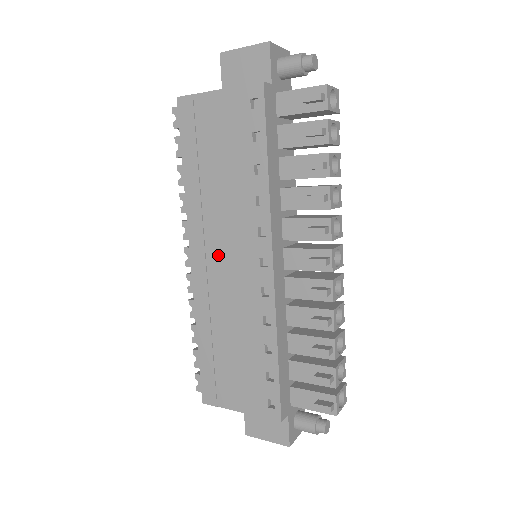
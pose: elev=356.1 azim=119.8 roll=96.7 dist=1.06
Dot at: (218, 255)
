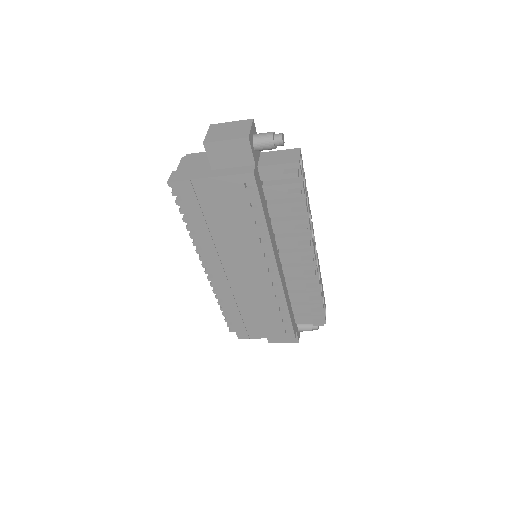
Dot at: (235, 270)
